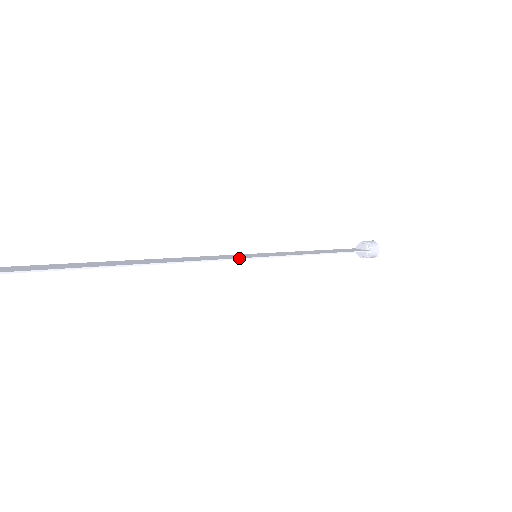
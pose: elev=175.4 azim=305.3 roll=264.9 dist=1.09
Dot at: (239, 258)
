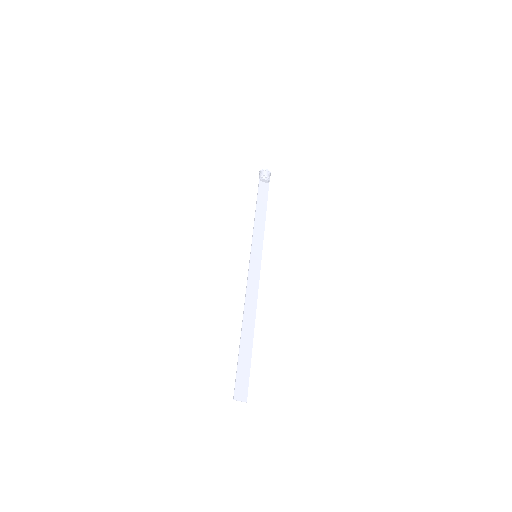
Dot at: occluded
